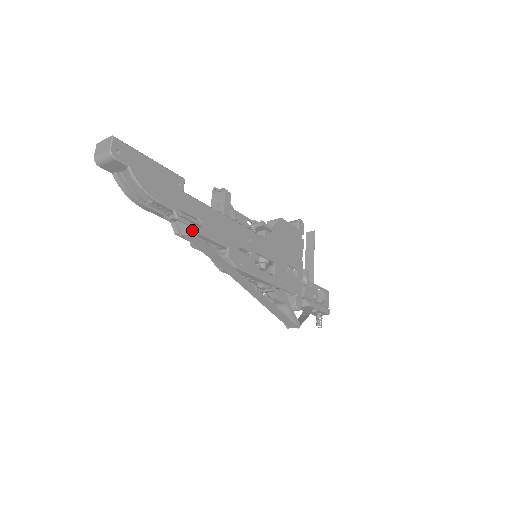
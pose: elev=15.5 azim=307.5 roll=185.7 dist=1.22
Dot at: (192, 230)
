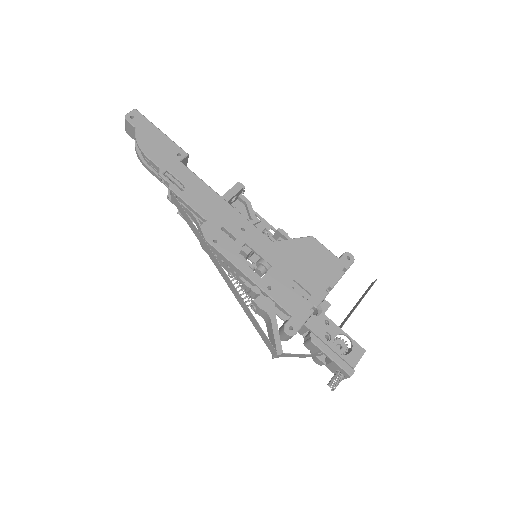
Dot at: (170, 188)
